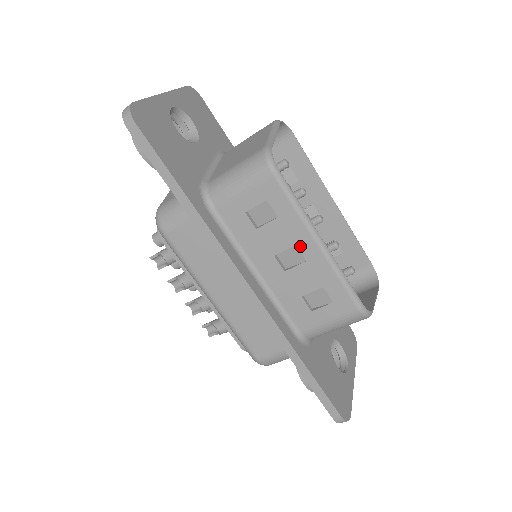
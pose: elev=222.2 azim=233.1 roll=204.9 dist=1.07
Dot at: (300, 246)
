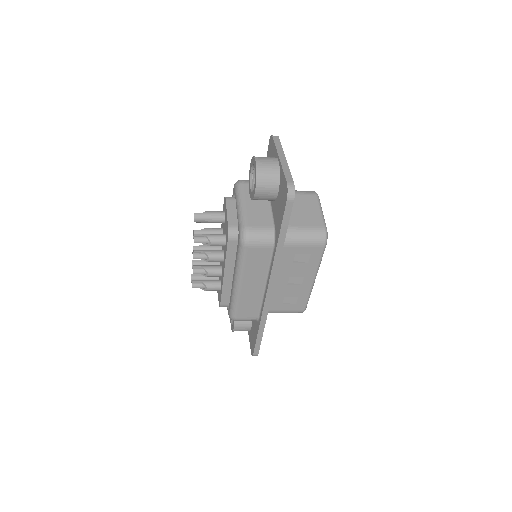
Dot at: (305, 278)
